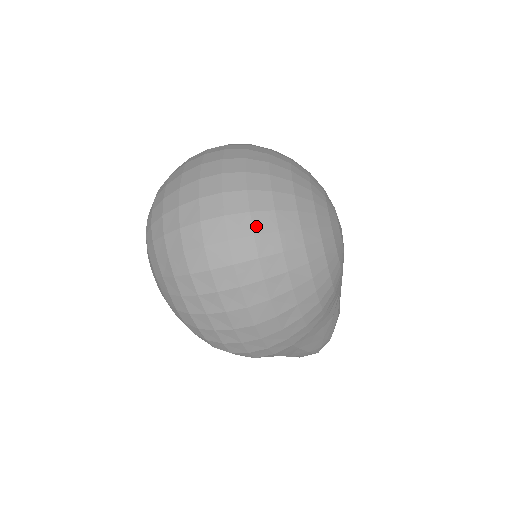
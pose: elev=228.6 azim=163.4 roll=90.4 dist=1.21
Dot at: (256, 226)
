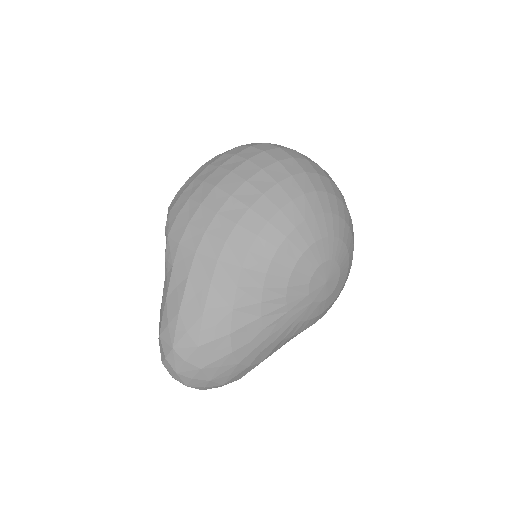
Dot at: (300, 160)
